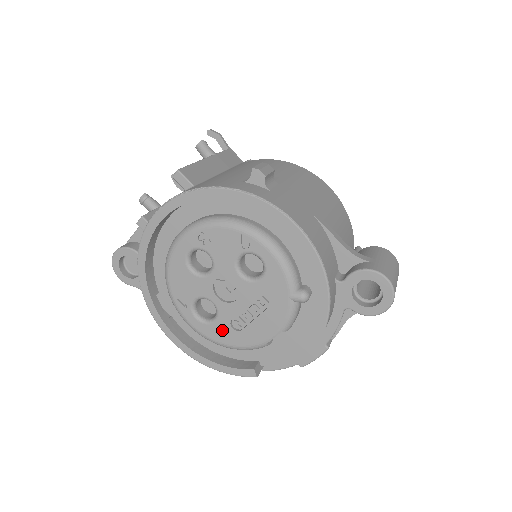
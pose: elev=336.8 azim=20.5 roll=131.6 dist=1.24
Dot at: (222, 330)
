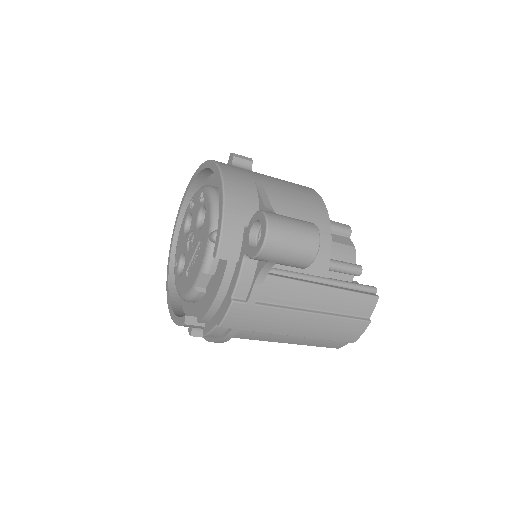
Dot at: (183, 280)
